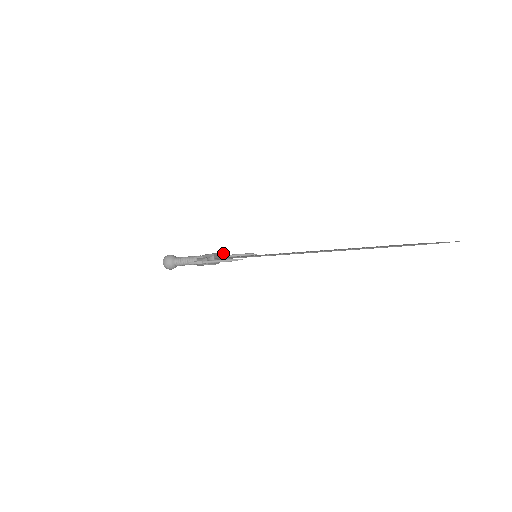
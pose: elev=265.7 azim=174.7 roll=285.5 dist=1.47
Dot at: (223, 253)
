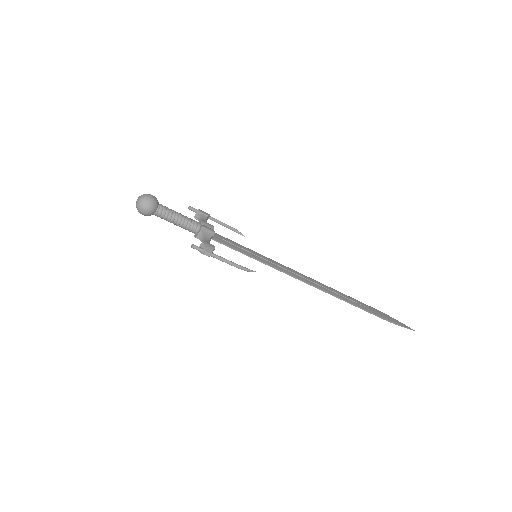
Dot at: (209, 215)
